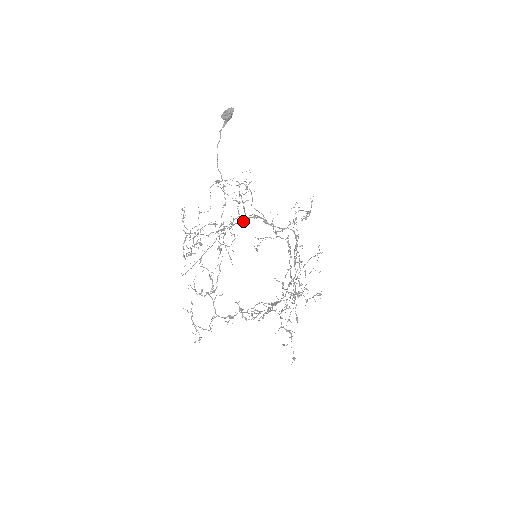
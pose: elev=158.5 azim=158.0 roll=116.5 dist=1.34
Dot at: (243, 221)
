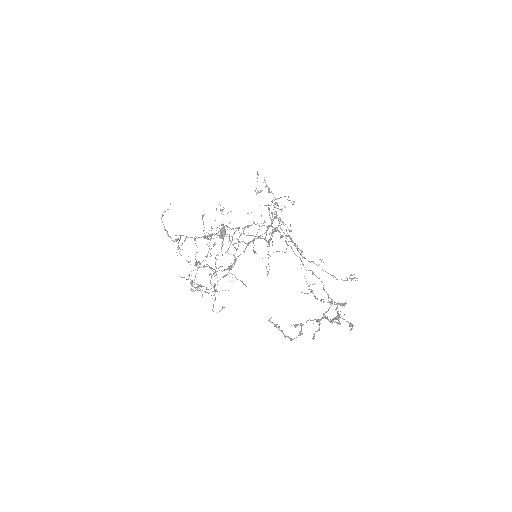
Dot at: (227, 229)
